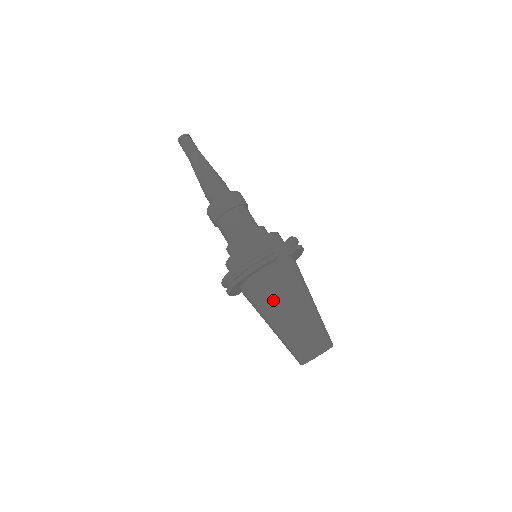
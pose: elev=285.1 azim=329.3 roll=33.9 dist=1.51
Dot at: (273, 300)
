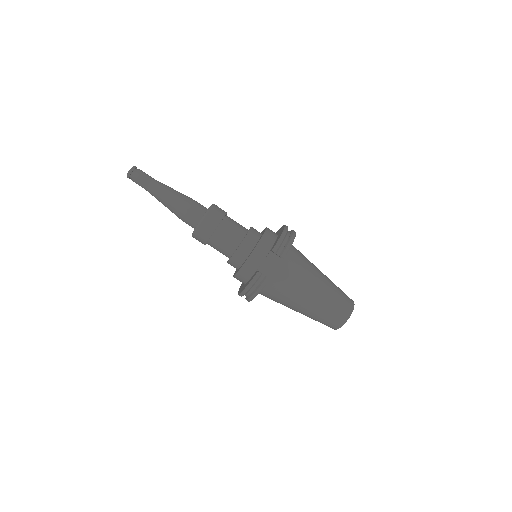
Dot at: (285, 303)
